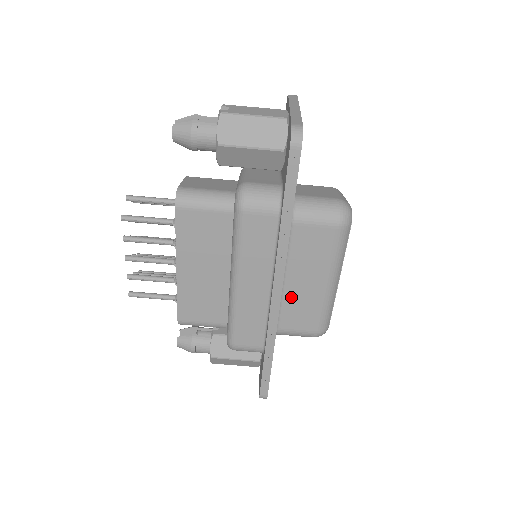
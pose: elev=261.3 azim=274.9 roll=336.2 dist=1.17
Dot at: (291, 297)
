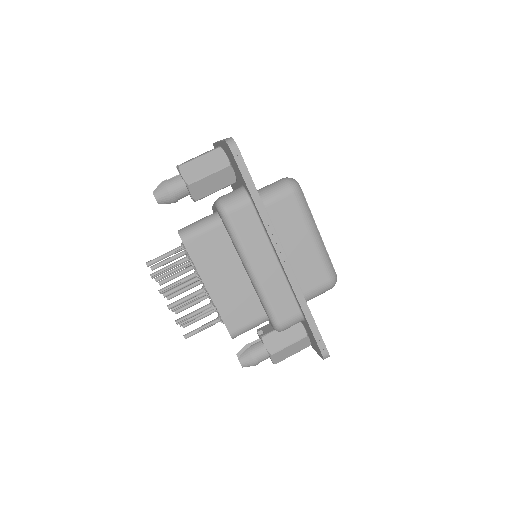
Dot at: (296, 263)
